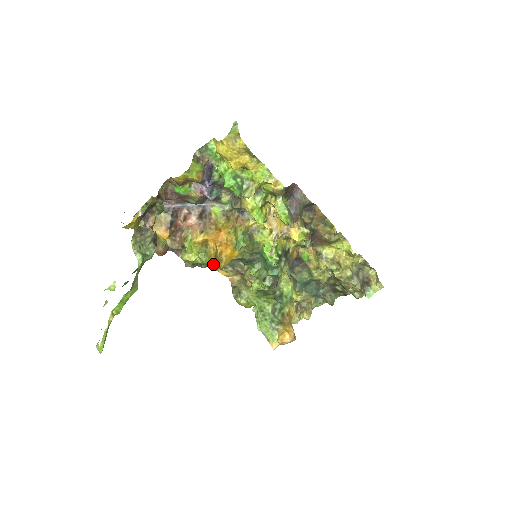
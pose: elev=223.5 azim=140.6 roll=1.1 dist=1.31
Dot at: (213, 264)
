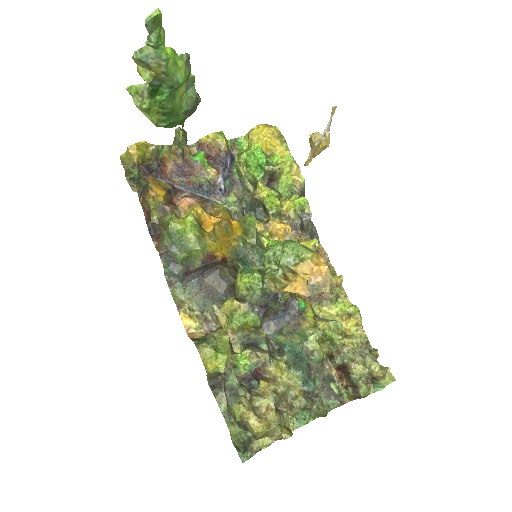
Dot at: (177, 298)
